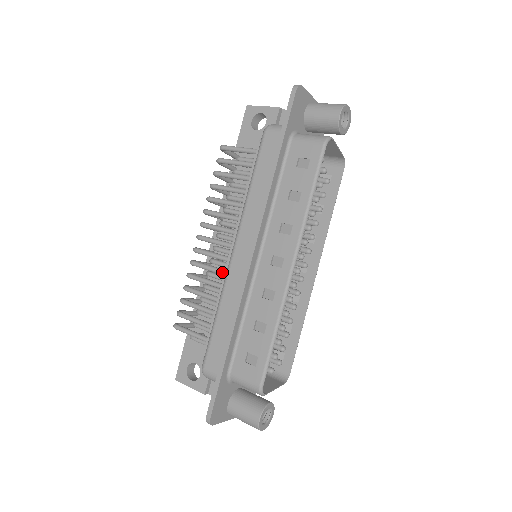
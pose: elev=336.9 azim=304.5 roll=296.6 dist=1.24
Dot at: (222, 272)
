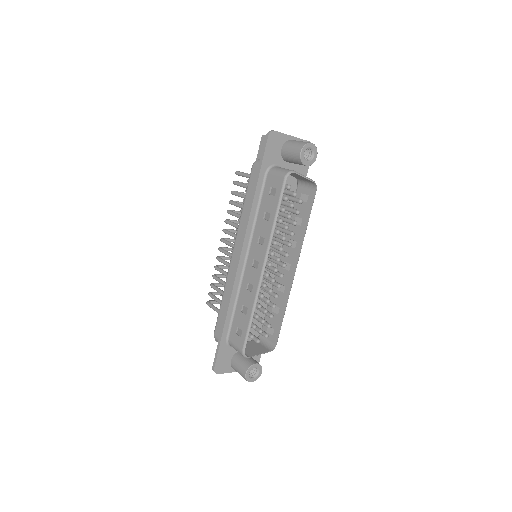
Dot at: occluded
